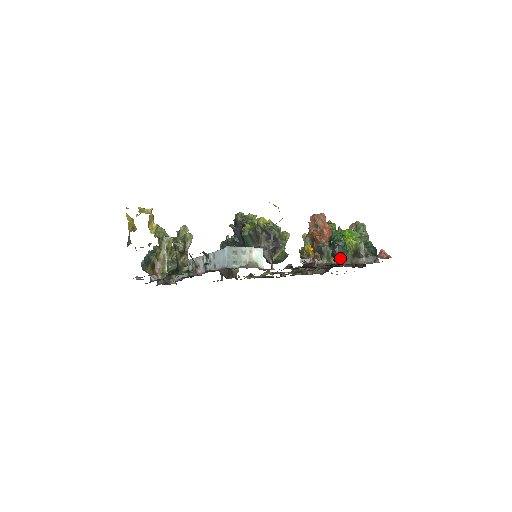
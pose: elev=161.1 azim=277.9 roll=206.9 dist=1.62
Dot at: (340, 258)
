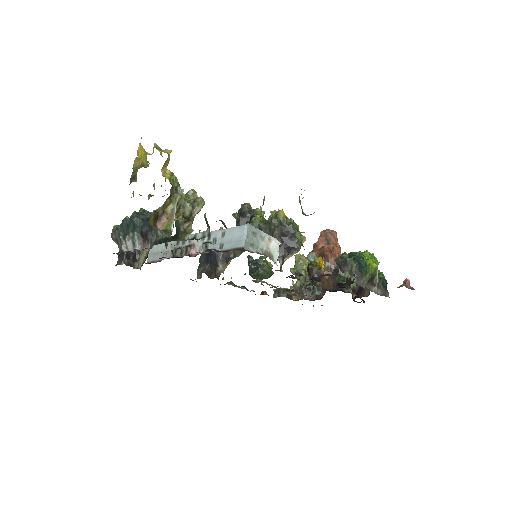
Dot at: (358, 278)
